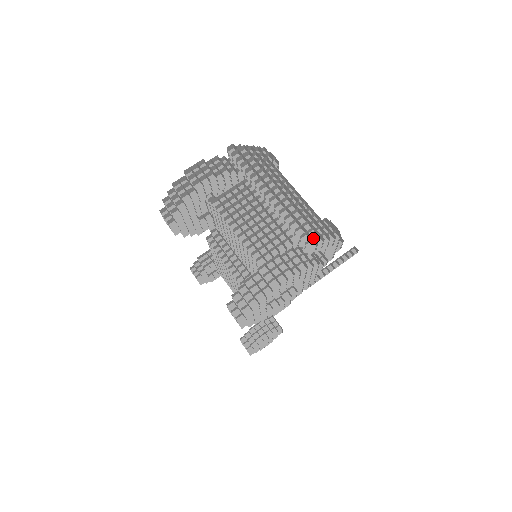
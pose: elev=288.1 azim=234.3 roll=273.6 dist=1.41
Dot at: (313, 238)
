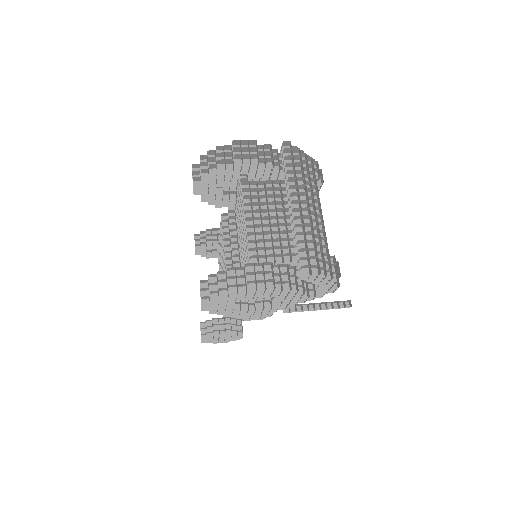
Dot at: (311, 266)
